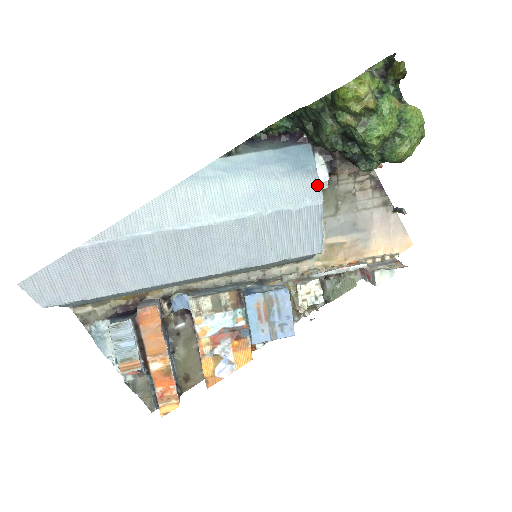
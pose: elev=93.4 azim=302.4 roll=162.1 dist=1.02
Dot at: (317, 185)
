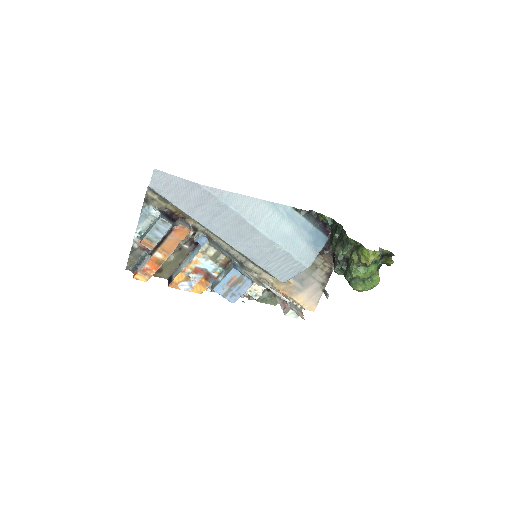
Dot at: (314, 258)
